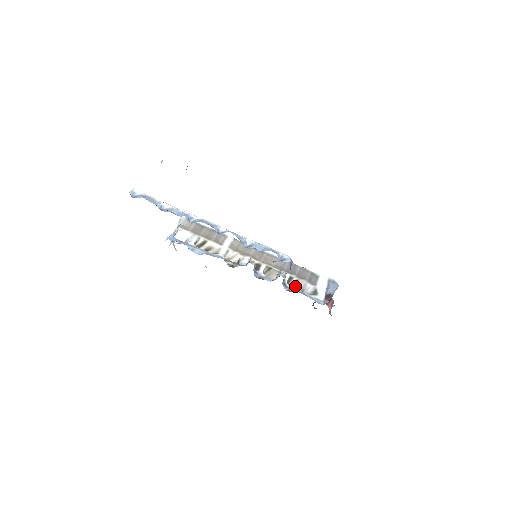
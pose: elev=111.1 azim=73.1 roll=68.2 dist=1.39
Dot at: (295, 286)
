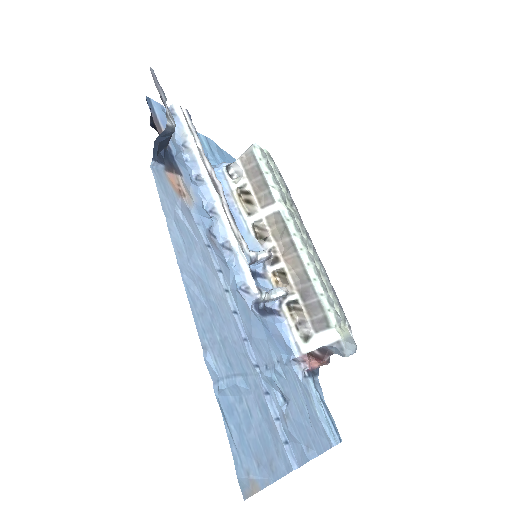
Dot at: (297, 312)
